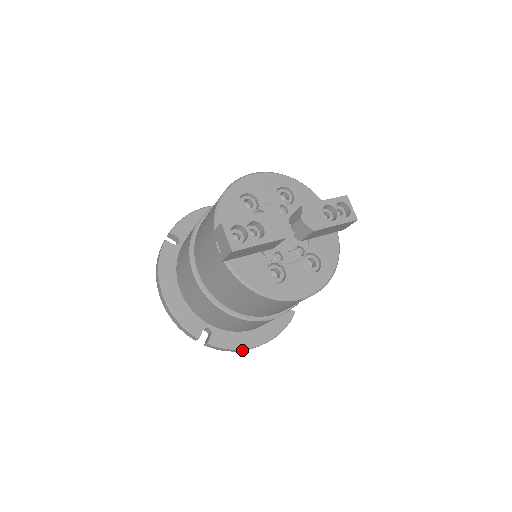
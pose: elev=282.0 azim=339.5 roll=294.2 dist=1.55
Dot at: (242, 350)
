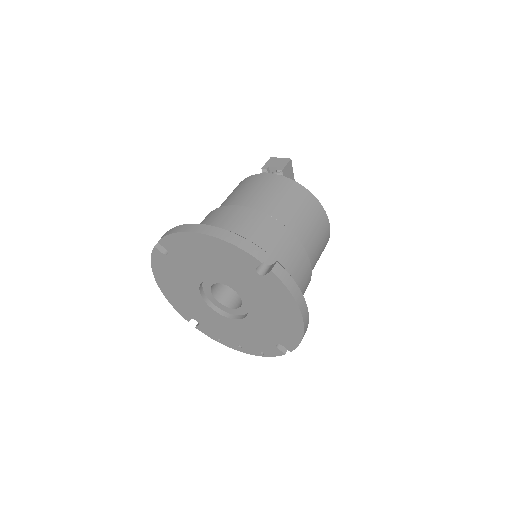
Dot at: (300, 302)
